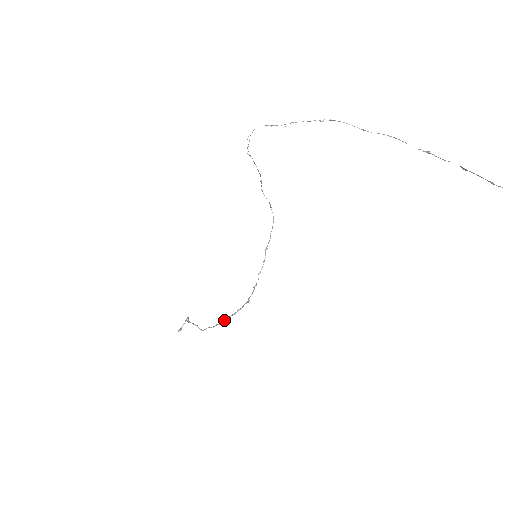
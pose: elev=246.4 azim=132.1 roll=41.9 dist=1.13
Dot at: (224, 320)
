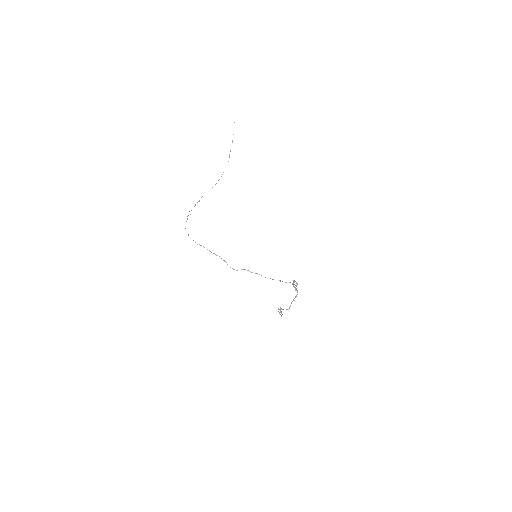
Dot at: (294, 286)
